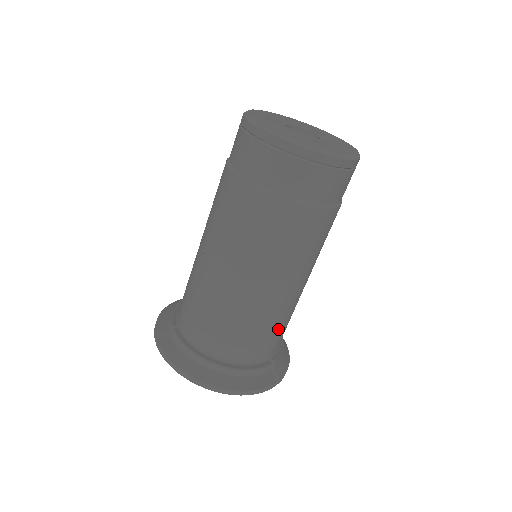
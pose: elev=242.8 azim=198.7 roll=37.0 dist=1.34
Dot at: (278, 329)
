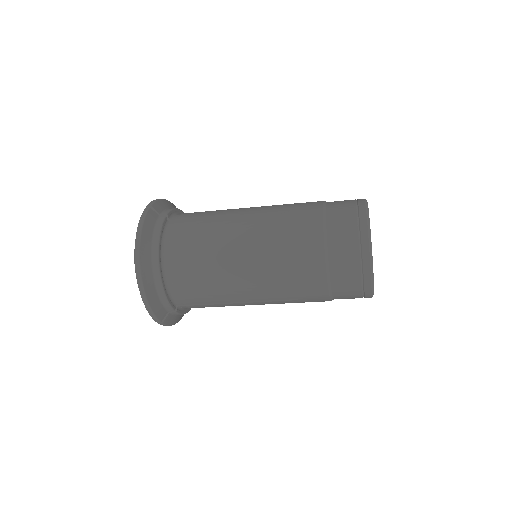
Dot at: occluded
